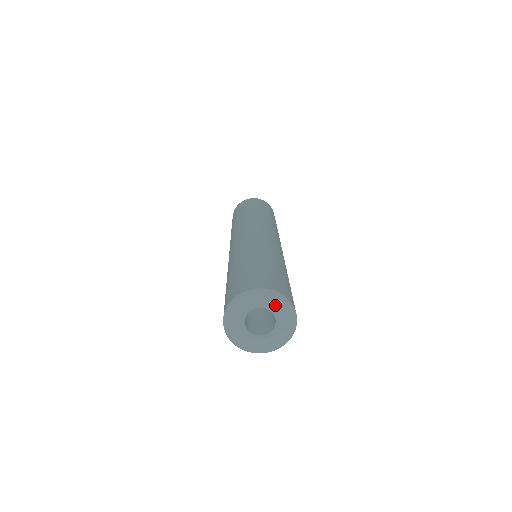
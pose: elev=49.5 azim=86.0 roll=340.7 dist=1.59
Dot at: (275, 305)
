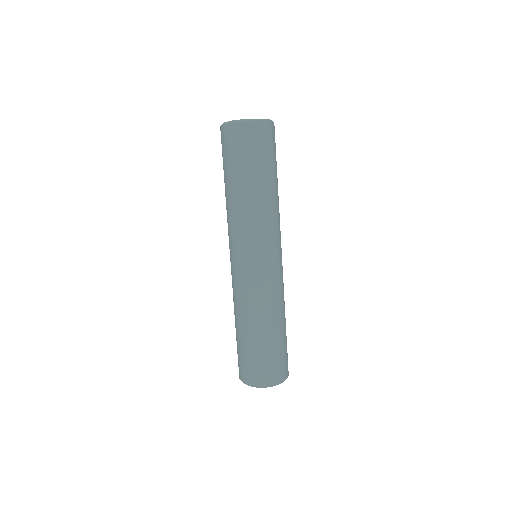
Dot at: occluded
